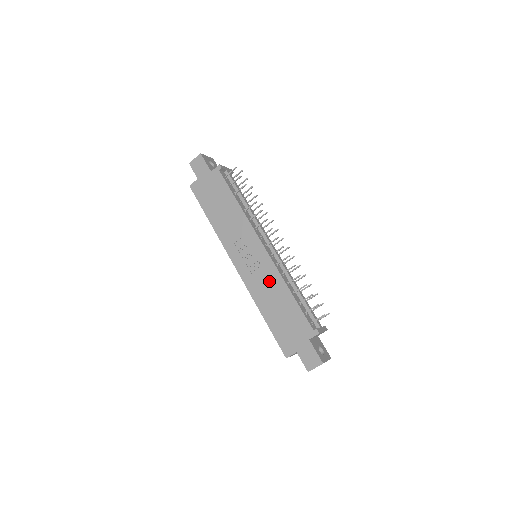
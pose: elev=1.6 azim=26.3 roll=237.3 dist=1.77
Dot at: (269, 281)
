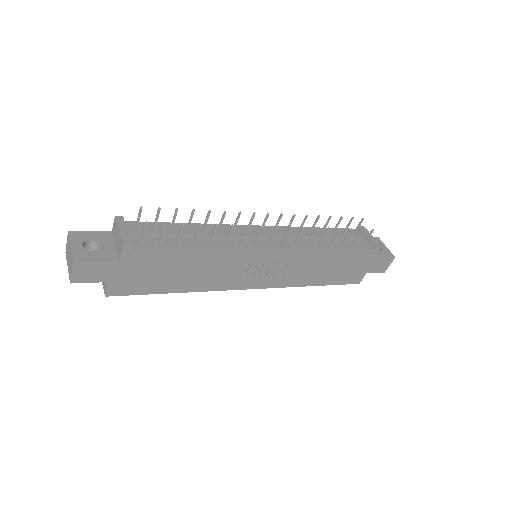
Dot at: (303, 264)
